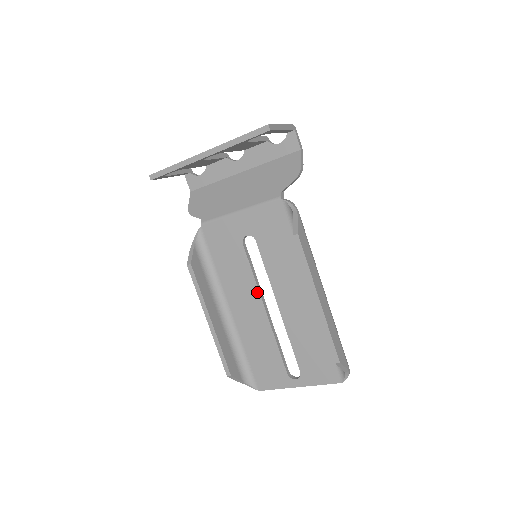
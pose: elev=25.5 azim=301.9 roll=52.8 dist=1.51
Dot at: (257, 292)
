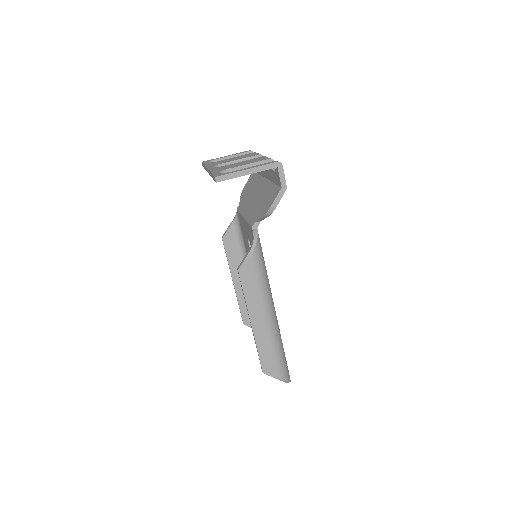
Dot at: occluded
